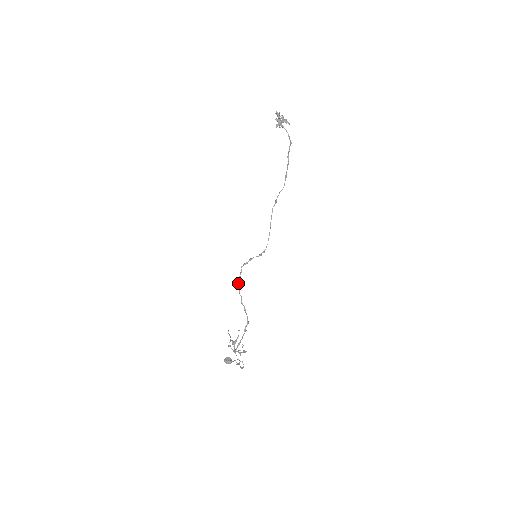
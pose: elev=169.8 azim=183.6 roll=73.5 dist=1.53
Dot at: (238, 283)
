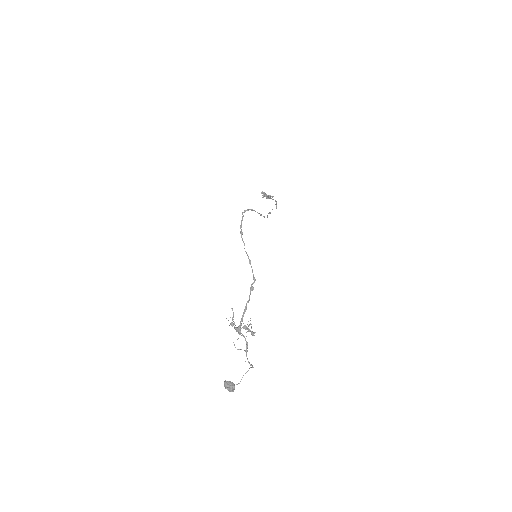
Dot at: (240, 228)
